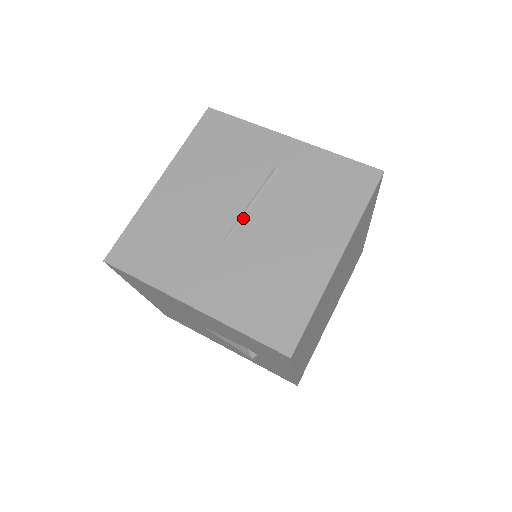
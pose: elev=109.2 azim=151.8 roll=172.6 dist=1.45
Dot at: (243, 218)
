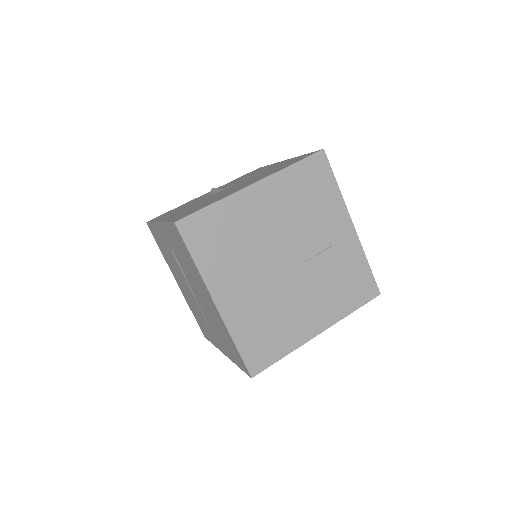
Dot at: (193, 293)
